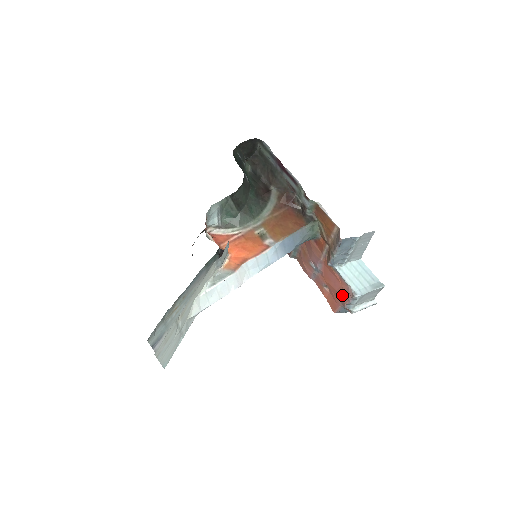
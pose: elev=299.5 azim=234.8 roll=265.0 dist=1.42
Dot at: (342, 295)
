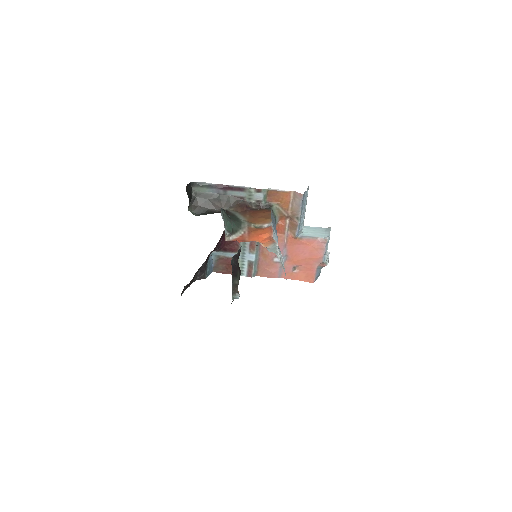
Dot at: (315, 253)
